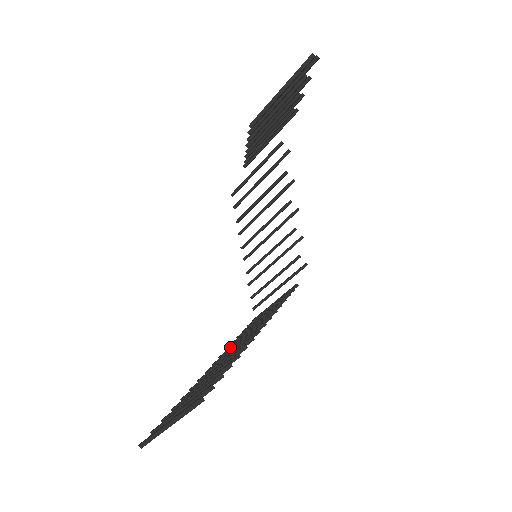
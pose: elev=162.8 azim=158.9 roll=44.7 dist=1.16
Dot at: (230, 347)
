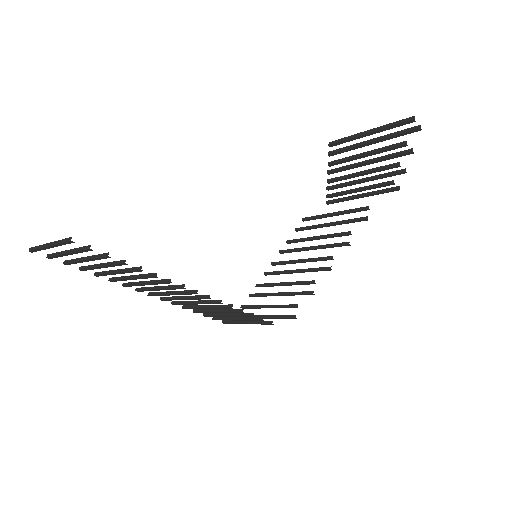
Dot at: (172, 296)
